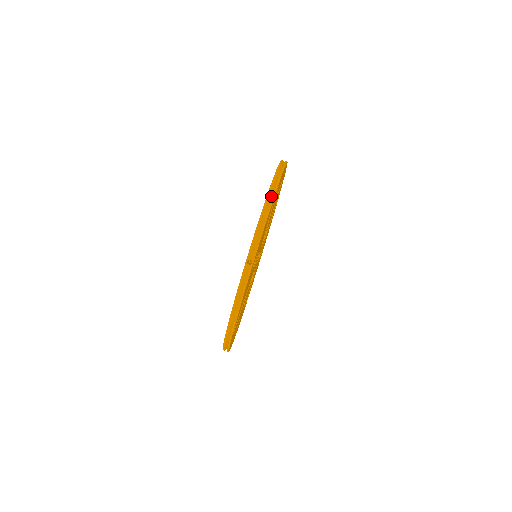
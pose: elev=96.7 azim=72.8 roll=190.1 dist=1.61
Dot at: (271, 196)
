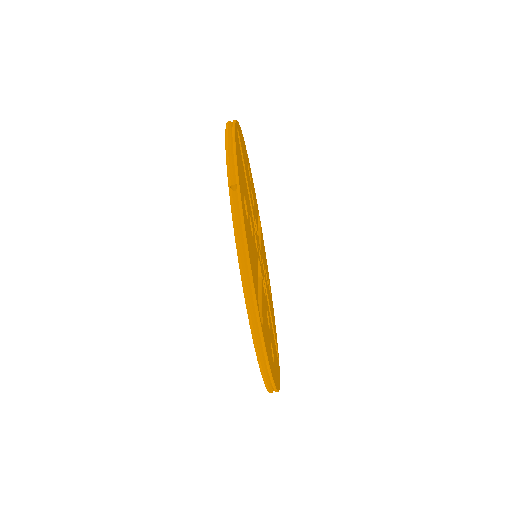
Dot at: (231, 127)
